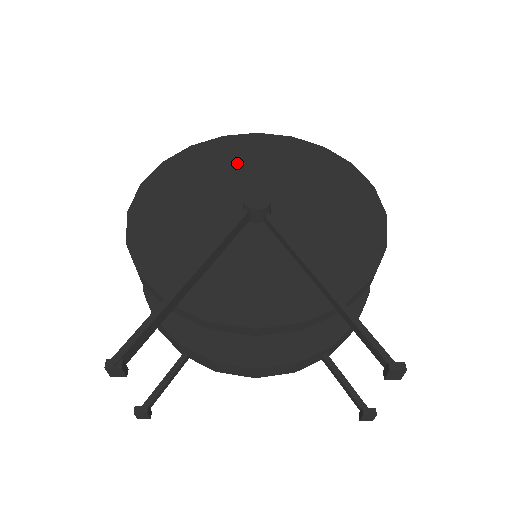
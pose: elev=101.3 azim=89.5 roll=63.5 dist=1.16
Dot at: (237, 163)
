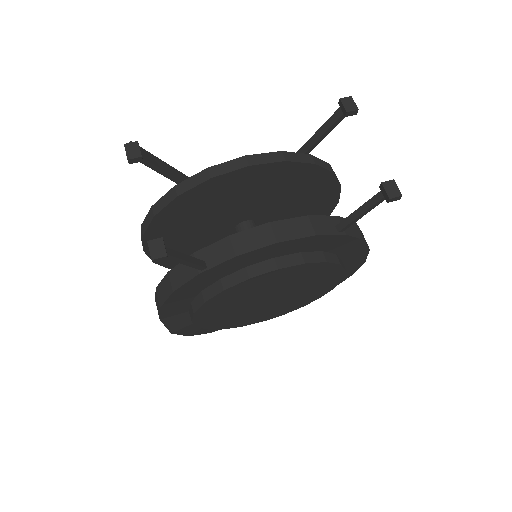
Dot at: occluded
